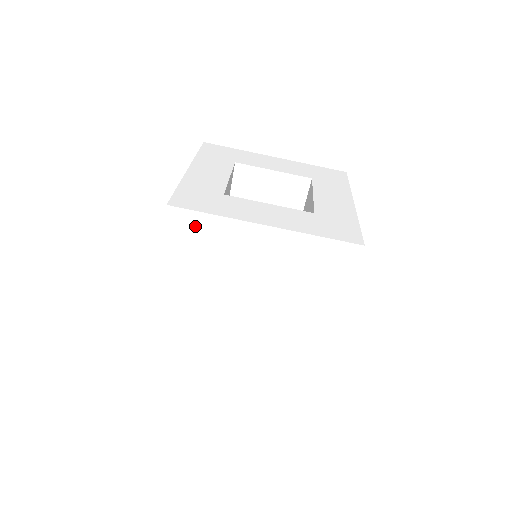
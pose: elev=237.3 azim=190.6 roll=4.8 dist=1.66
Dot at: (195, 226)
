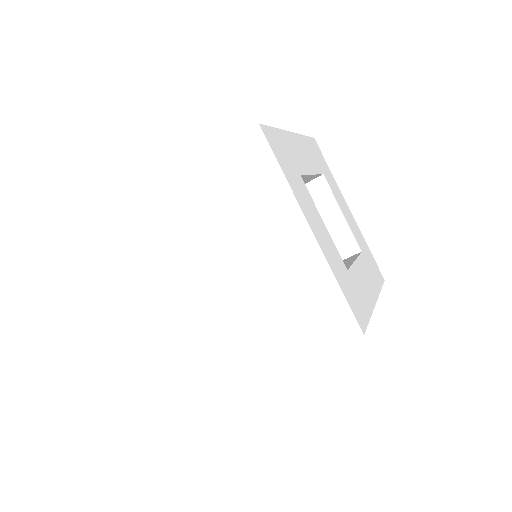
Dot at: (258, 165)
